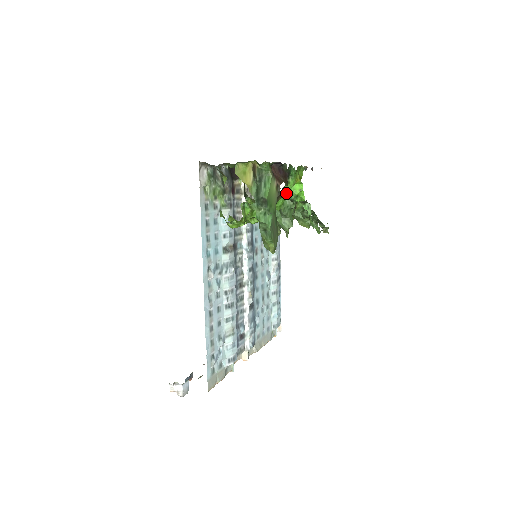
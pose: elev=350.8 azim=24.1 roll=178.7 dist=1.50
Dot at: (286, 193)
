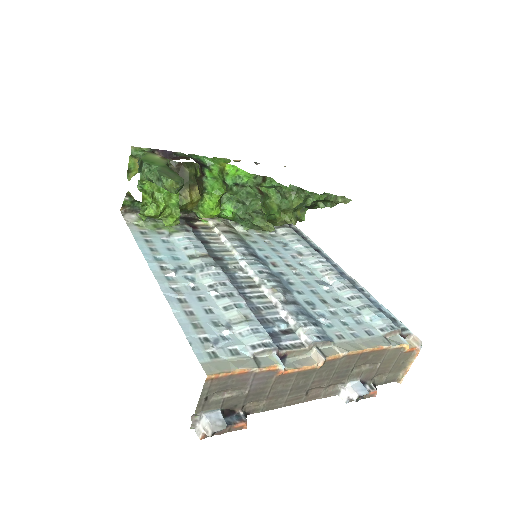
Dot at: (196, 166)
